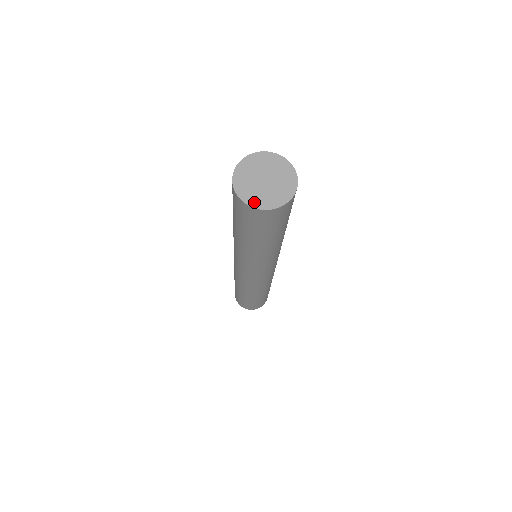
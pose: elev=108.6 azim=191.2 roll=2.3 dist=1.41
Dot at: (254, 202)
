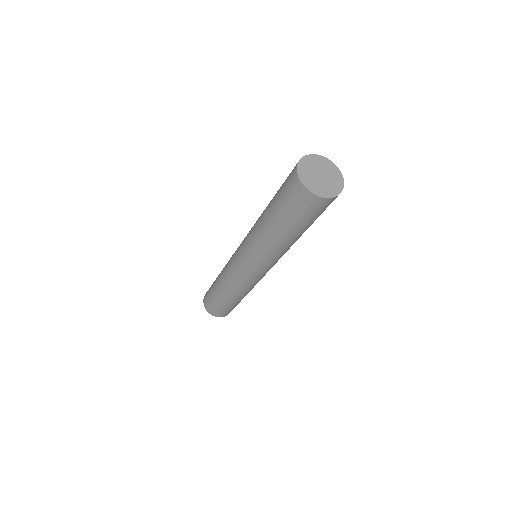
Dot at: (305, 180)
